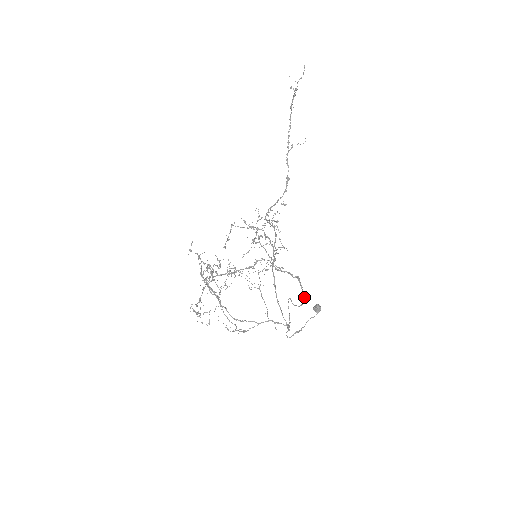
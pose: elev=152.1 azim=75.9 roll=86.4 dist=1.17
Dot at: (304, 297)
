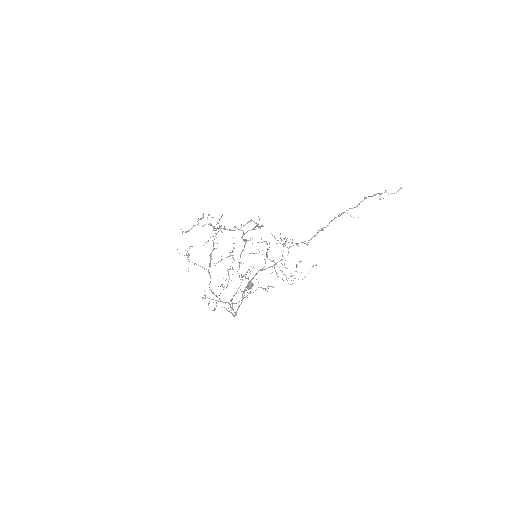
Dot at: (240, 257)
